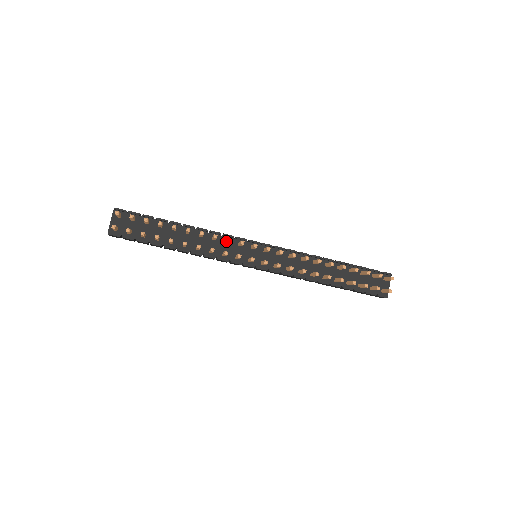
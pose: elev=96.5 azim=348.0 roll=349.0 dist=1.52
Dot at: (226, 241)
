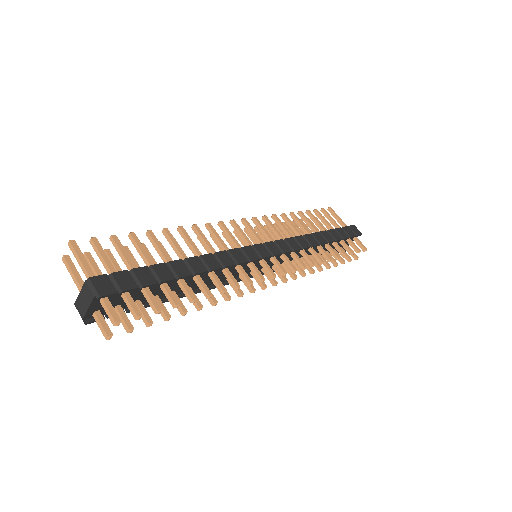
Dot at: occluded
